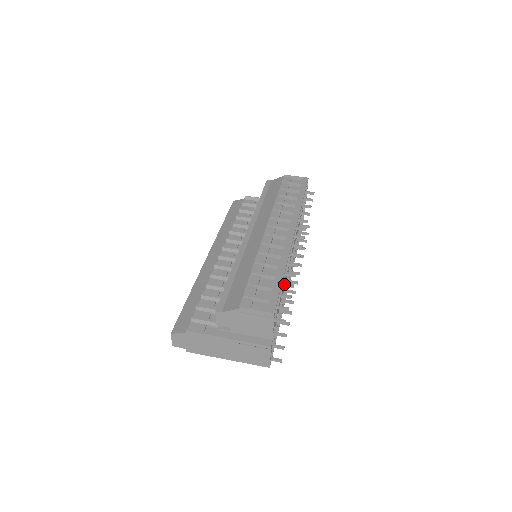
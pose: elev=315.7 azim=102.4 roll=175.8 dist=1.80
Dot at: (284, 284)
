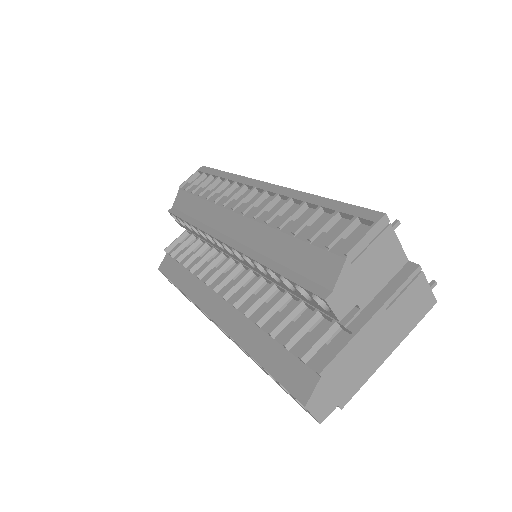
Dot at: occluded
